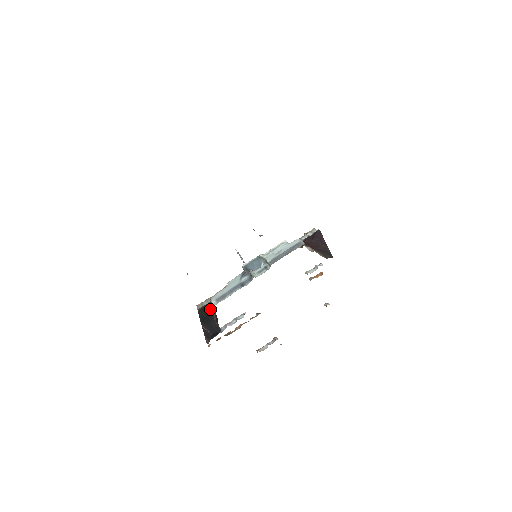
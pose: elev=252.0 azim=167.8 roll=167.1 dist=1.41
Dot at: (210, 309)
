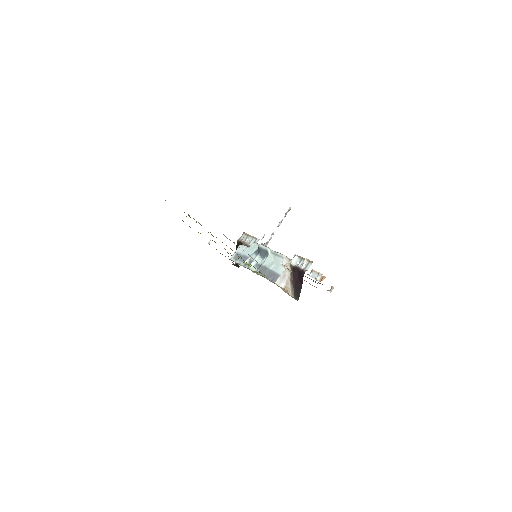
Dot at: occluded
